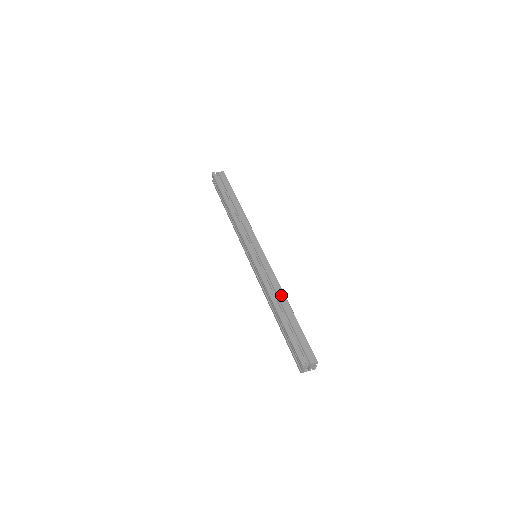
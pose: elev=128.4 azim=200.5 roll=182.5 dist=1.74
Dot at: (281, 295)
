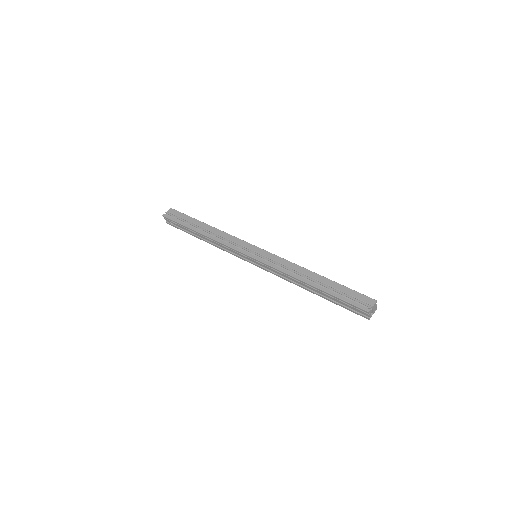
Dot at: (304, 271)
